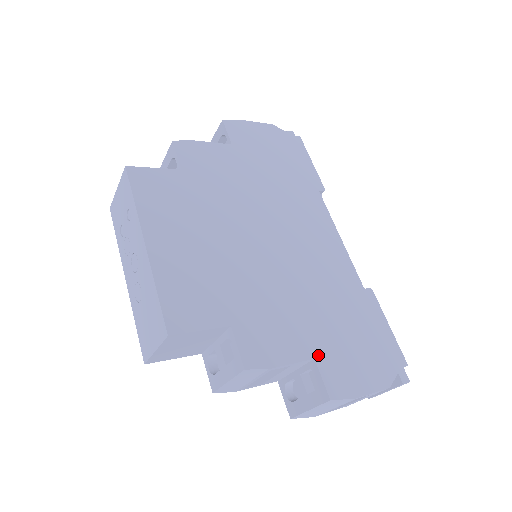
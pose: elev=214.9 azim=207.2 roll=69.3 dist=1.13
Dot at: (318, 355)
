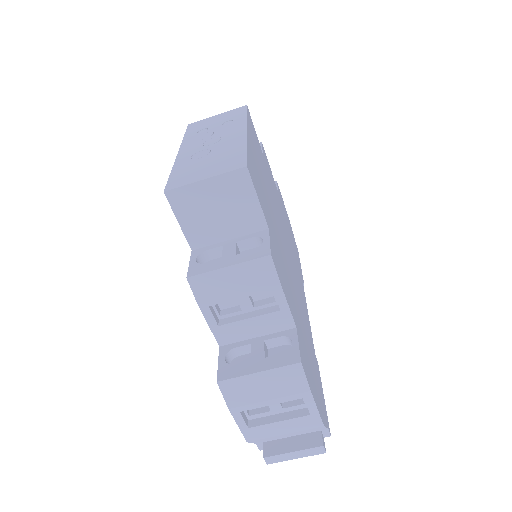
Dot at: (298, 330)
